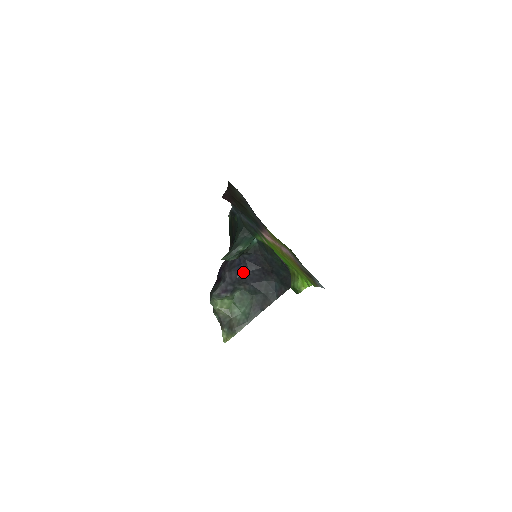
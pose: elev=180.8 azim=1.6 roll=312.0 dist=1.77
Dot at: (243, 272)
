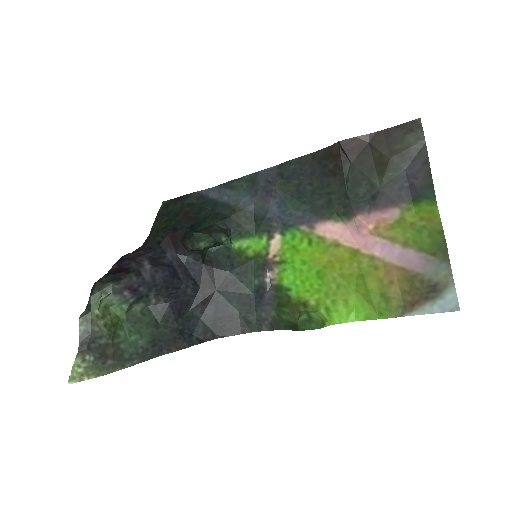
Dot at: (175, 278)
